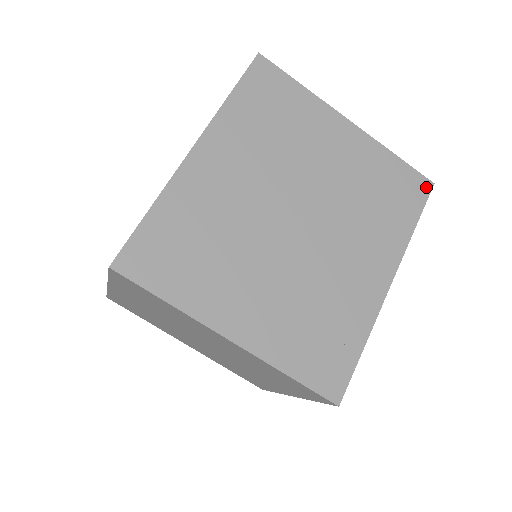
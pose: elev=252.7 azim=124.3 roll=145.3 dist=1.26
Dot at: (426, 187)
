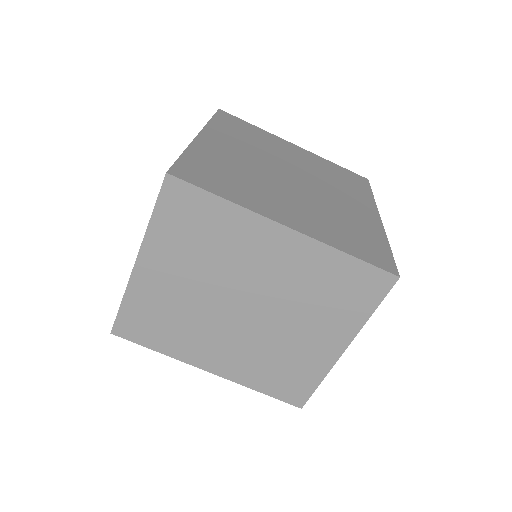
Dot at: (364, 180)
